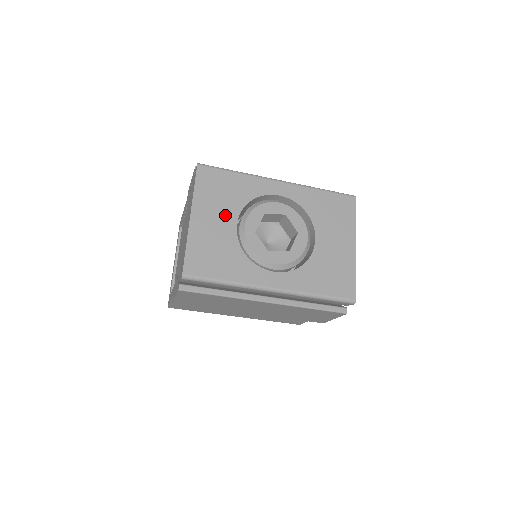
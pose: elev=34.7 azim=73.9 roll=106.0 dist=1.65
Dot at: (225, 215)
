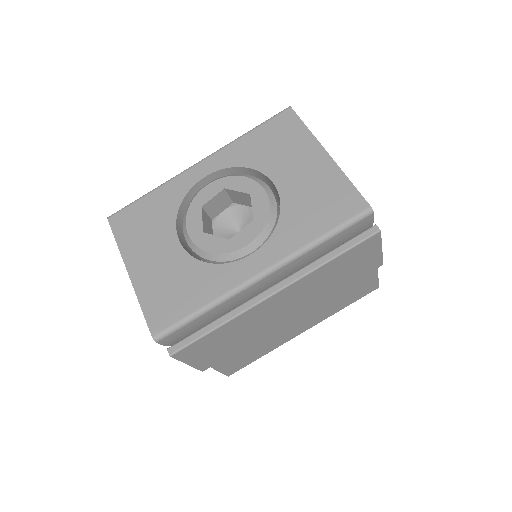
Dot at: (162, 242)
